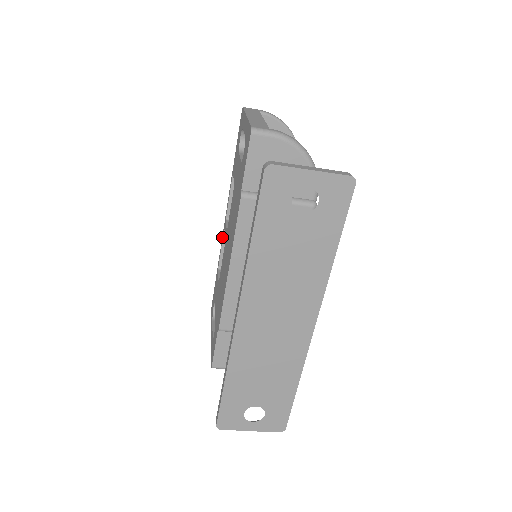
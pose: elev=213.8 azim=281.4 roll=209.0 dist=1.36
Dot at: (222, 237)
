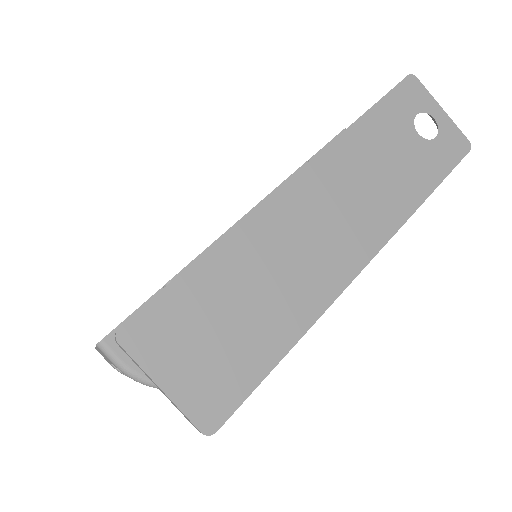
Dot at: occluded
